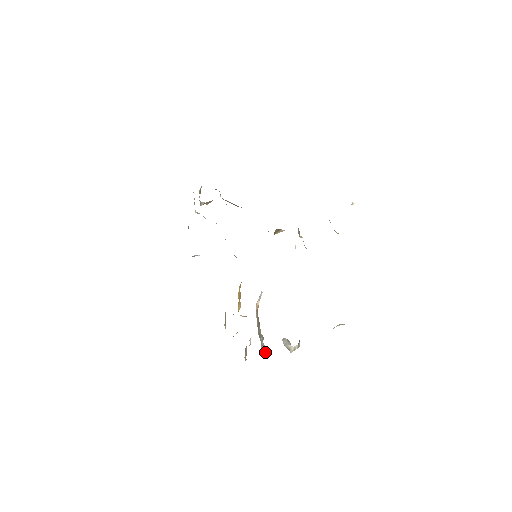
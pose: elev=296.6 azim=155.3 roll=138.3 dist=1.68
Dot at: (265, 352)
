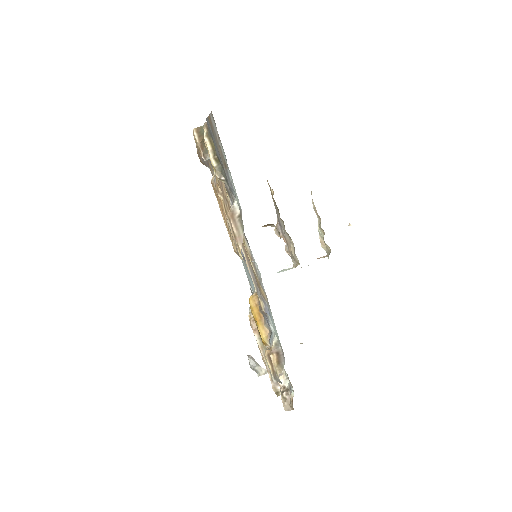
Dot at: (279, 389)
